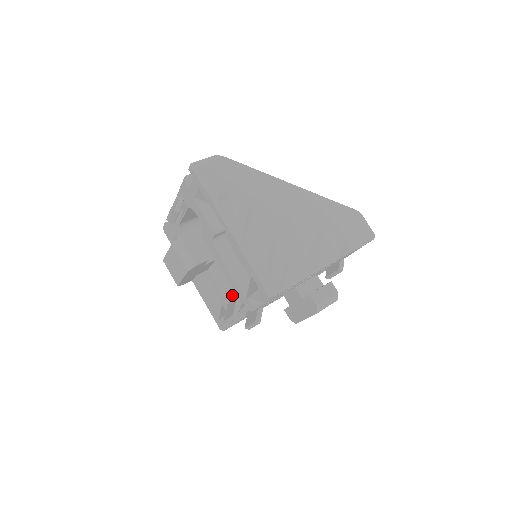
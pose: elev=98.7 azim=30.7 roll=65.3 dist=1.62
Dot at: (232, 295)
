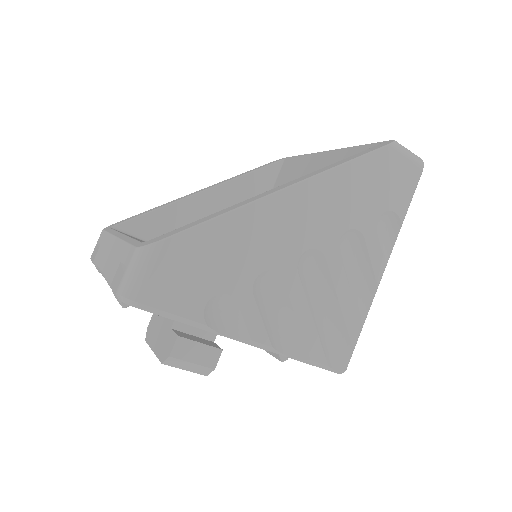
Dot at: occluded
